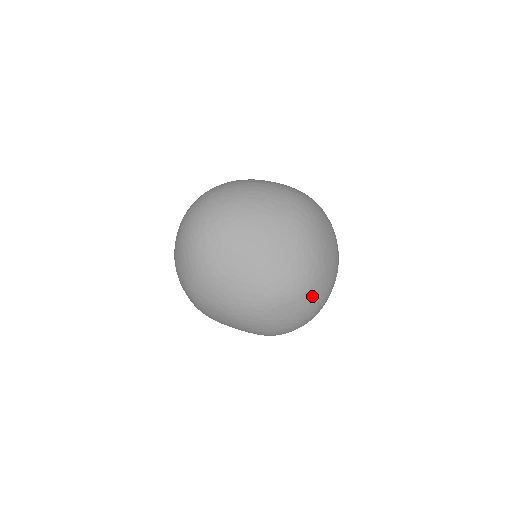
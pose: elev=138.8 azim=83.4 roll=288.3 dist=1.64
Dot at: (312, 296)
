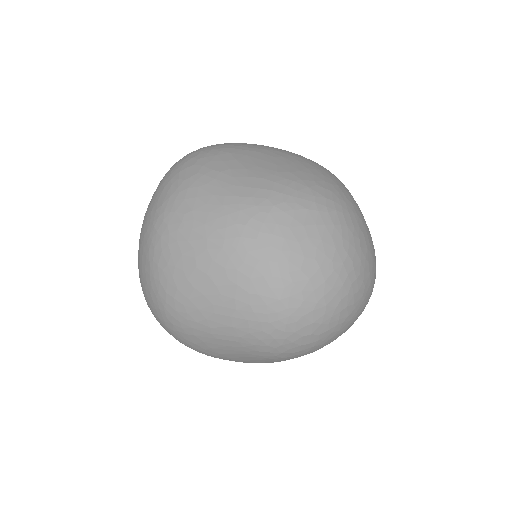
Dot at: (346, 226)
